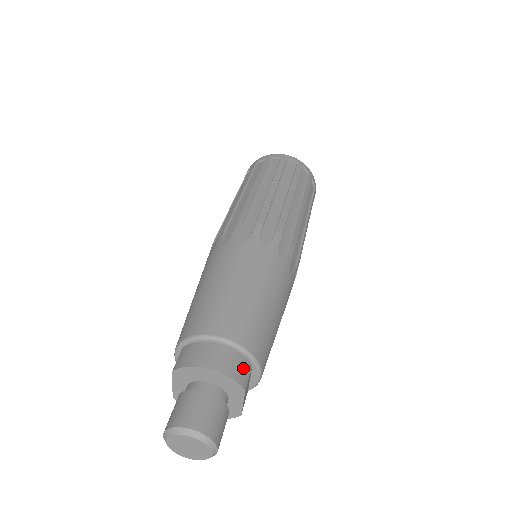
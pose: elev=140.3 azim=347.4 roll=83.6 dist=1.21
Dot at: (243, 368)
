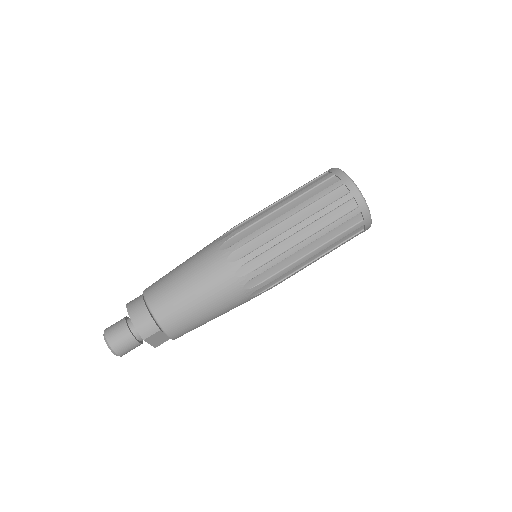
Dot at: (149, 328)
